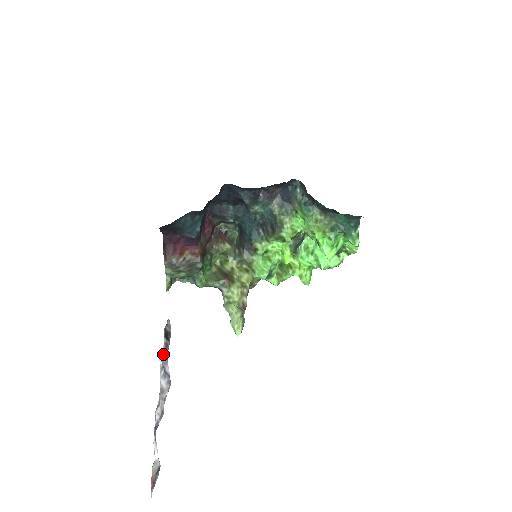
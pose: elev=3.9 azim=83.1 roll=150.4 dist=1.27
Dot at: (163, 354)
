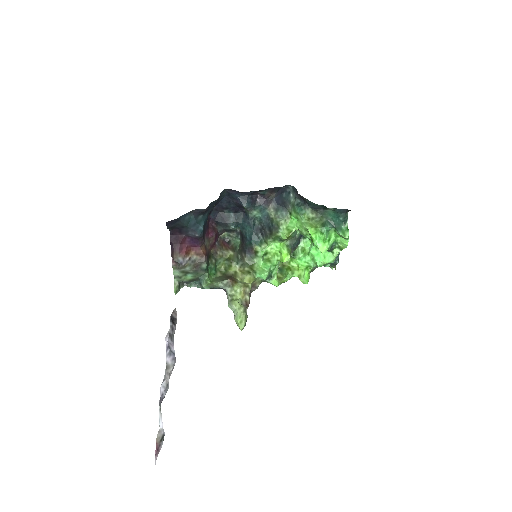
Dot at: (169, 336)
